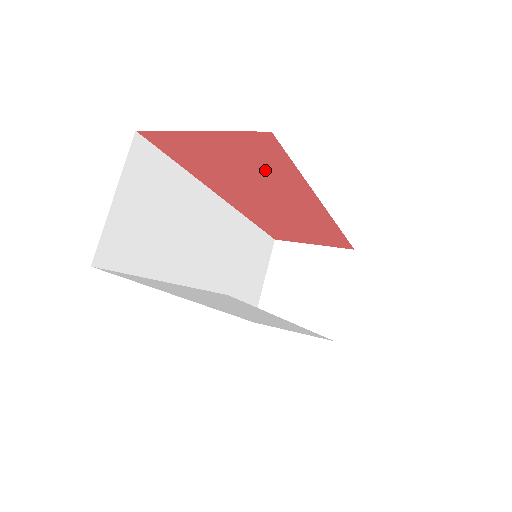
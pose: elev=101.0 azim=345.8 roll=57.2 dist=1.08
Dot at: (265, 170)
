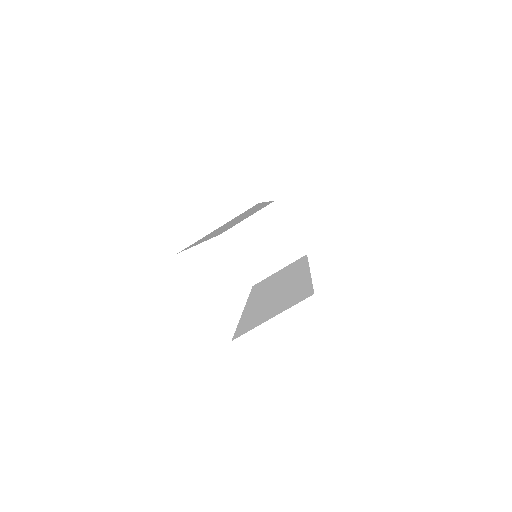
Dot at: occluded
